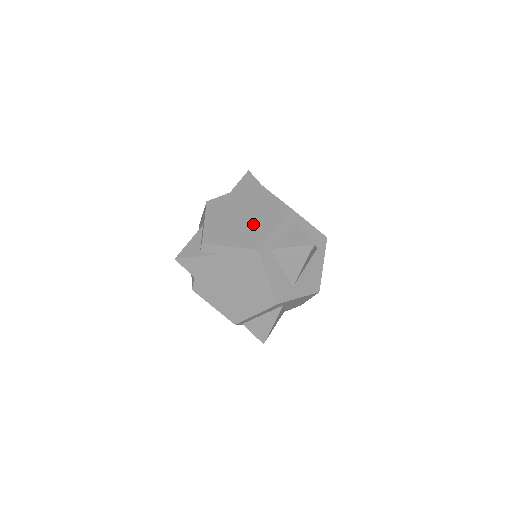
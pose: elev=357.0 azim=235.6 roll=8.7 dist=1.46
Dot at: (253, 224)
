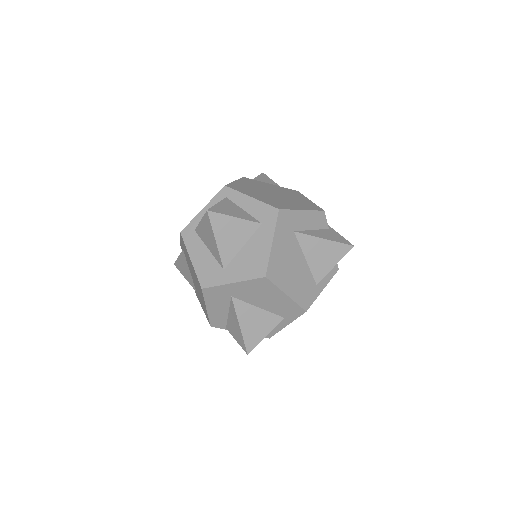
Dot at: occluded
